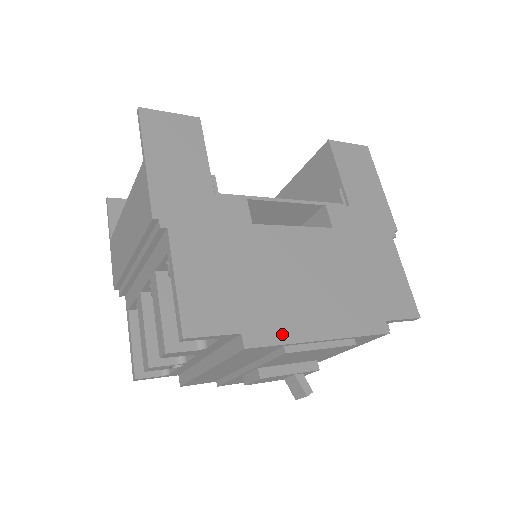
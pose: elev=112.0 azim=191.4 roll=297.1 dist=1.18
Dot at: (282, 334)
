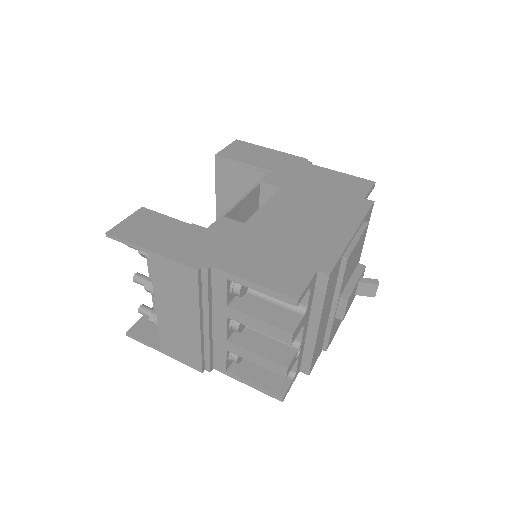
Dot at: (334, 251)
